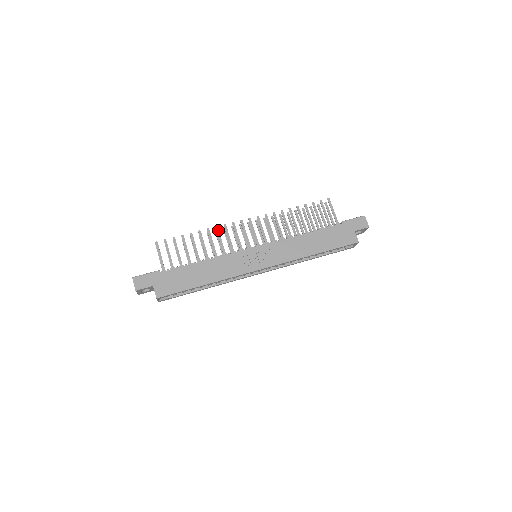
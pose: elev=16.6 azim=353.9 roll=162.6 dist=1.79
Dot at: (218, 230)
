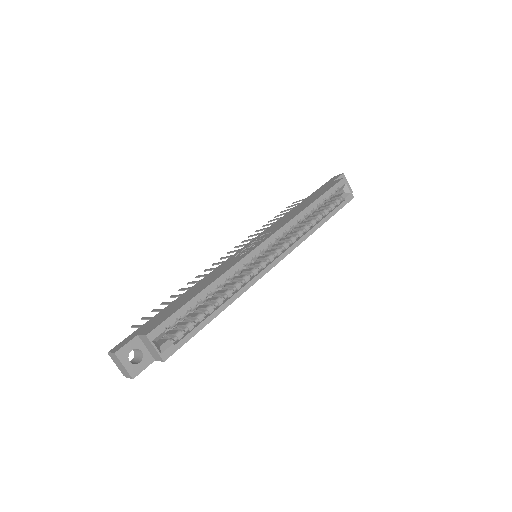
Dot at: (199, 276)
